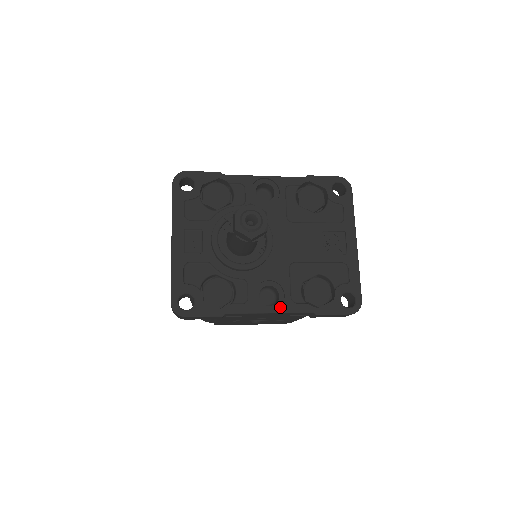
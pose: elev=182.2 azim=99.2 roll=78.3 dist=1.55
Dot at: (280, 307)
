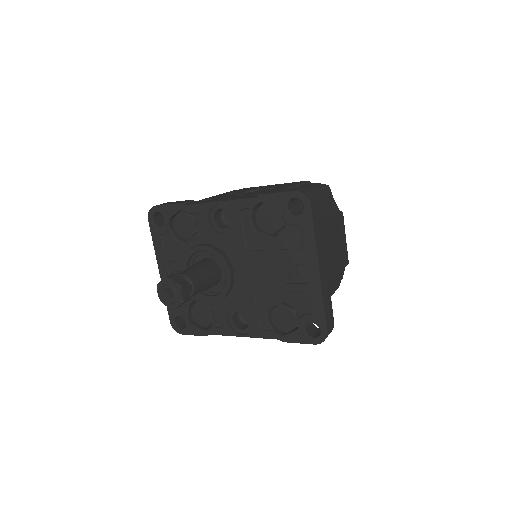
Dot at: (249, 332)
